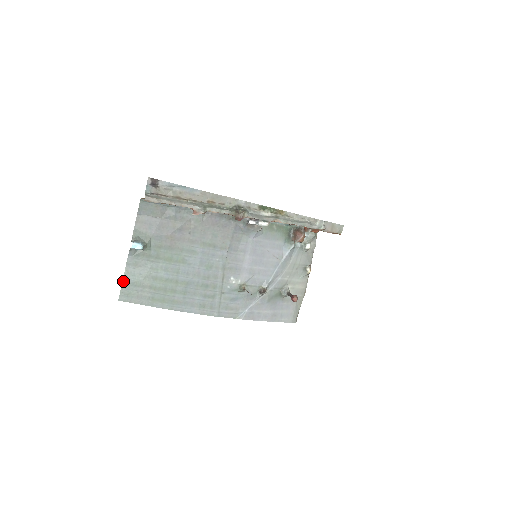
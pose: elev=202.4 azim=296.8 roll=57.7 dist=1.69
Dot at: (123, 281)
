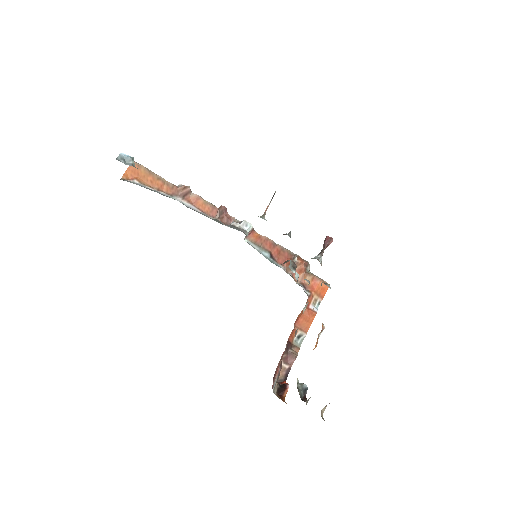
Dot at: occluded
